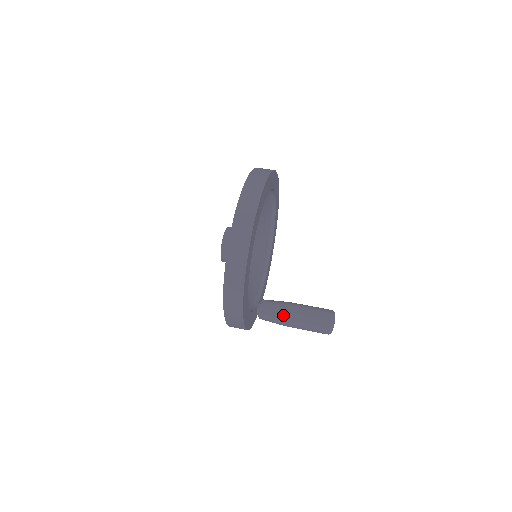
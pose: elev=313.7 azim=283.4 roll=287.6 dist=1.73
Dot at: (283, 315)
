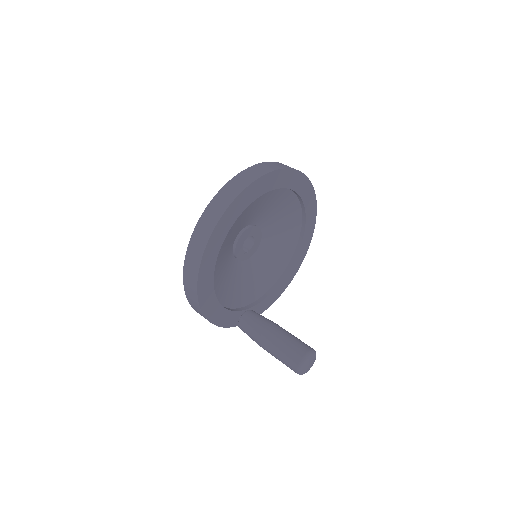
Dot at: (259, 330)
